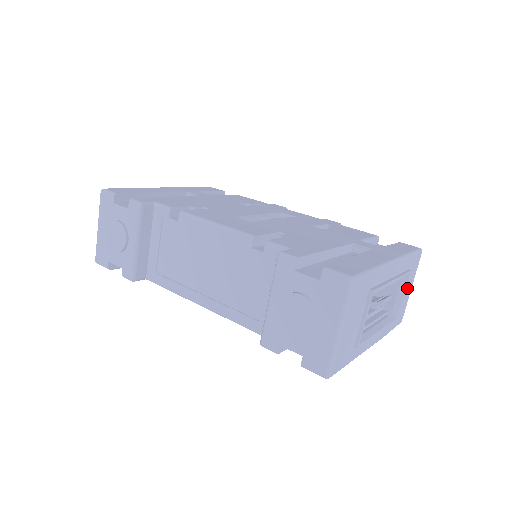
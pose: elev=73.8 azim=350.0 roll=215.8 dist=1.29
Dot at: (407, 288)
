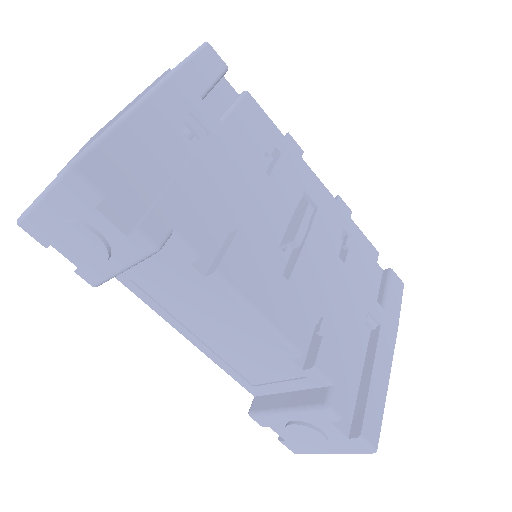
Dot at: occluded
